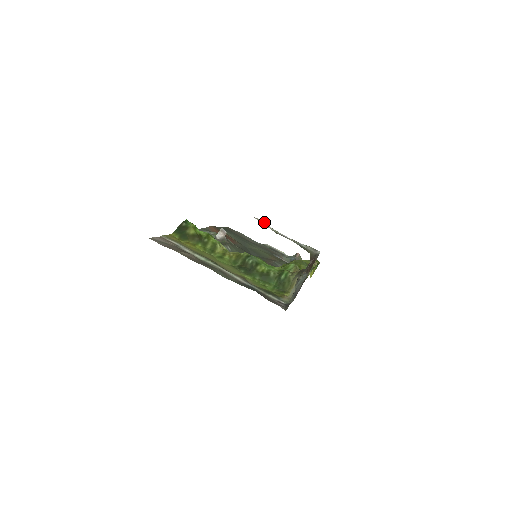
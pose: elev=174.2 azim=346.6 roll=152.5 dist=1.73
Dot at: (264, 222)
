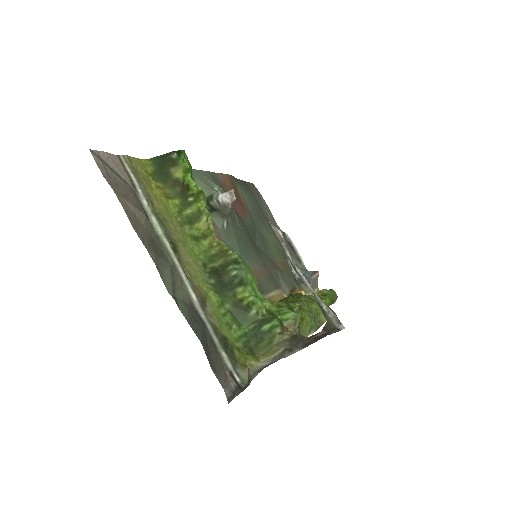
Dot at: (283, 239)
